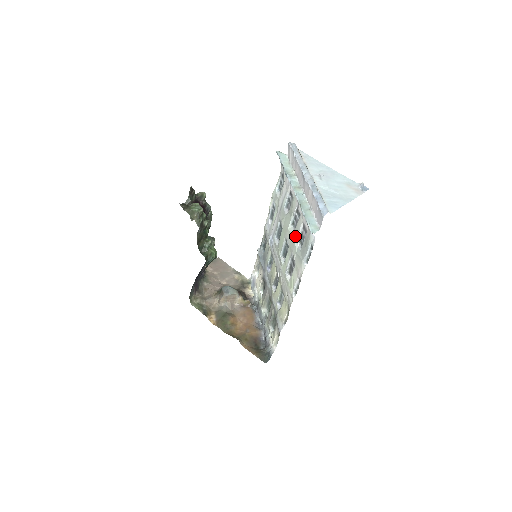
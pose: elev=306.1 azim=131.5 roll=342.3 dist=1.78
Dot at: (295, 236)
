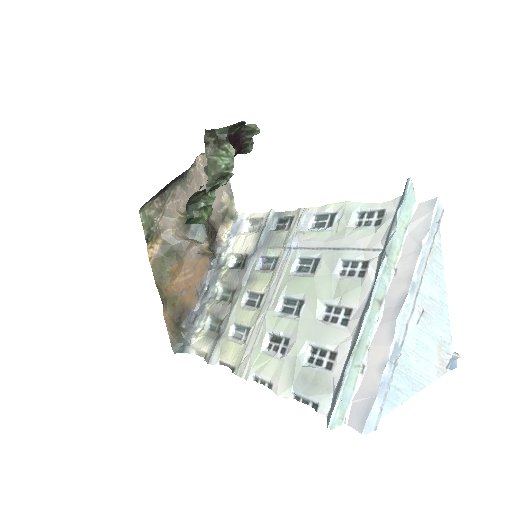
Dot at: (315, 334)
